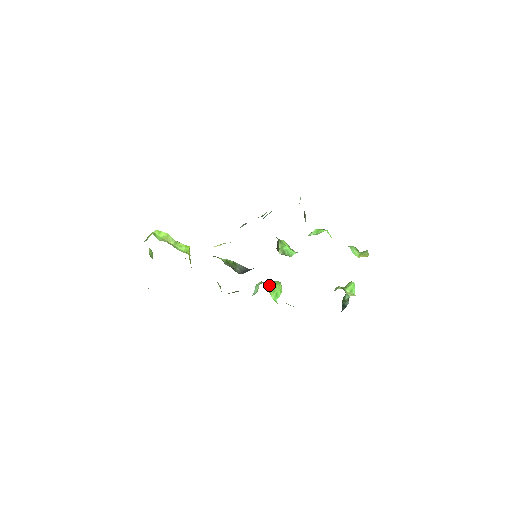
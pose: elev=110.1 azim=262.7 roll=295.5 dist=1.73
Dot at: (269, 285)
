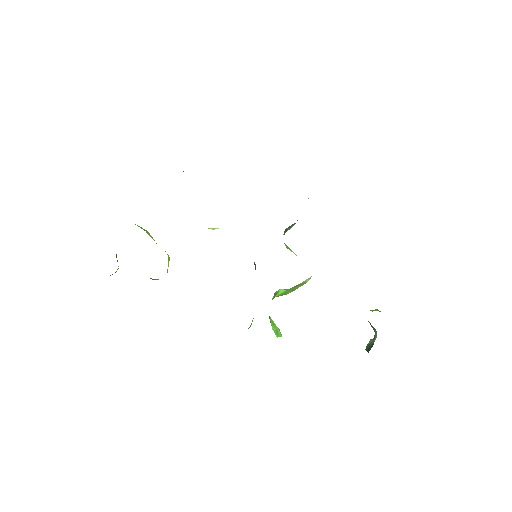
Dot at: occluded
